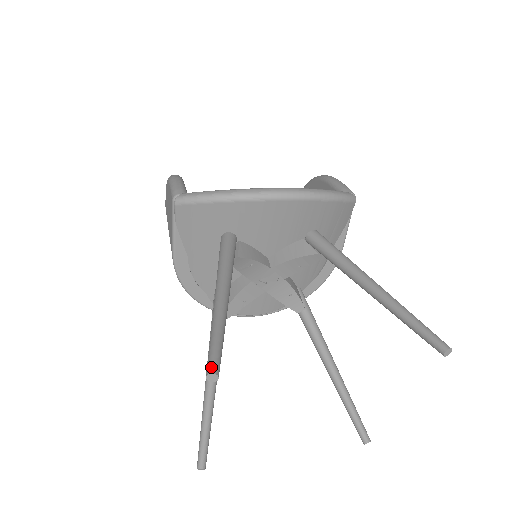
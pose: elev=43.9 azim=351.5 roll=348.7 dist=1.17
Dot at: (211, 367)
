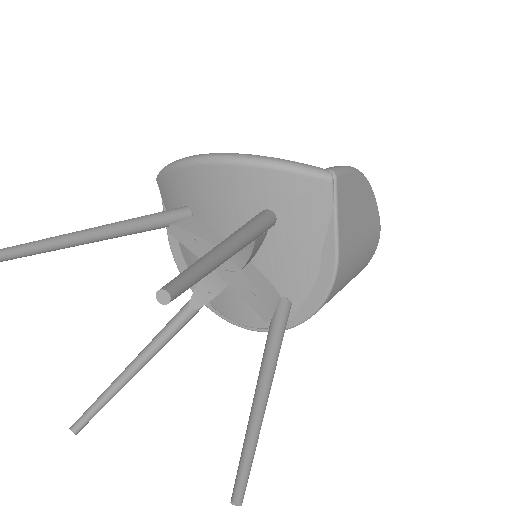
Dot at: out of frame
